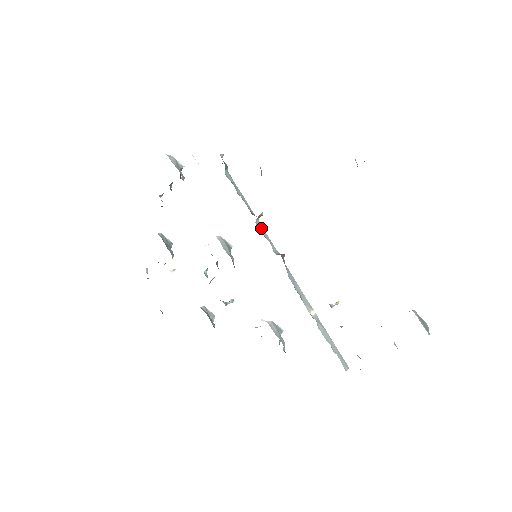
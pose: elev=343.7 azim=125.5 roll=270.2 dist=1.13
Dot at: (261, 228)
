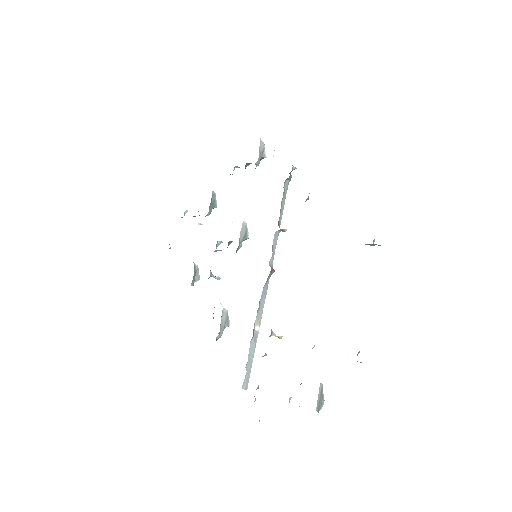
Dot at: (276, 239)
